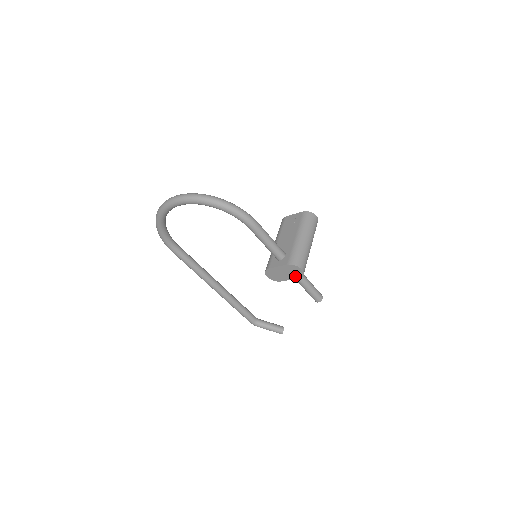
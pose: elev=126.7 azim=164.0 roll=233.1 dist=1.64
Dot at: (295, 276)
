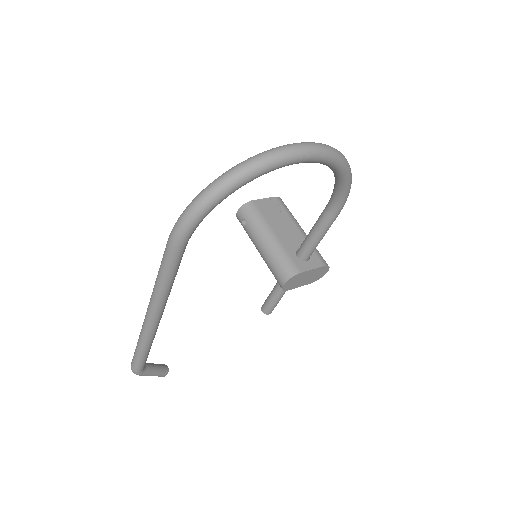
Dot at: (311, 281)
